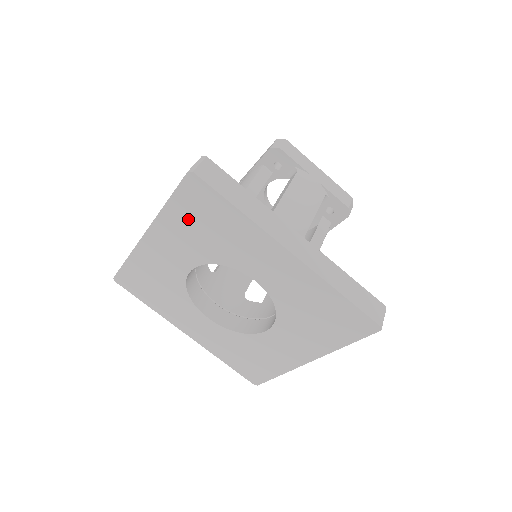
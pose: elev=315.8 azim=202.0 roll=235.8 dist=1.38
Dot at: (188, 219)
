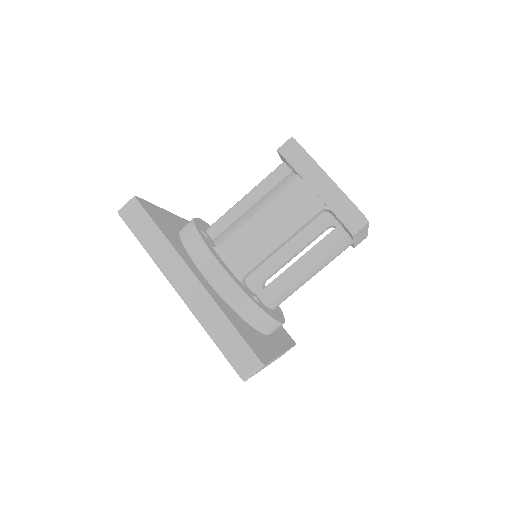
Dot at: occluded
